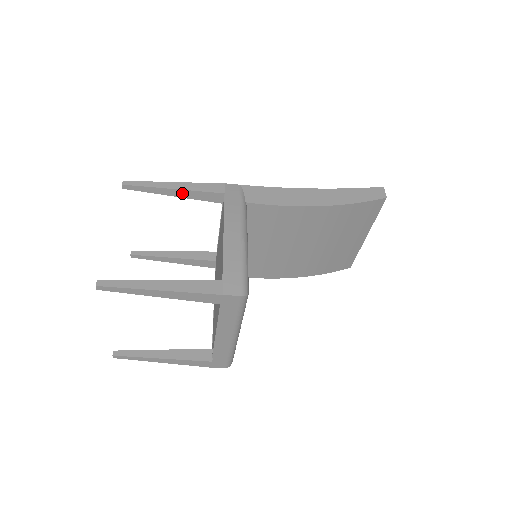
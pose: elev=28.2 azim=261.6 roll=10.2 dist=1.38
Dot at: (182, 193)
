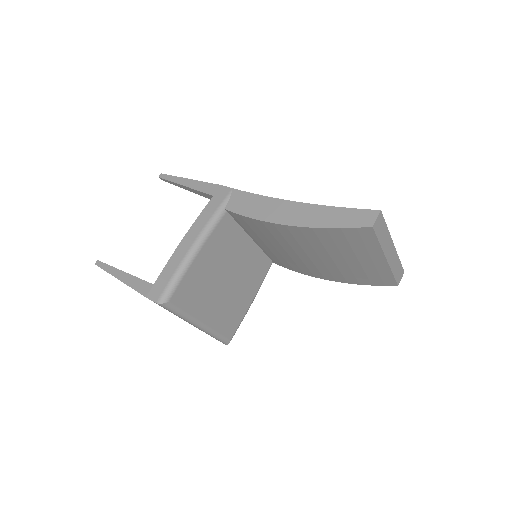
Dot at: (192, 190)
